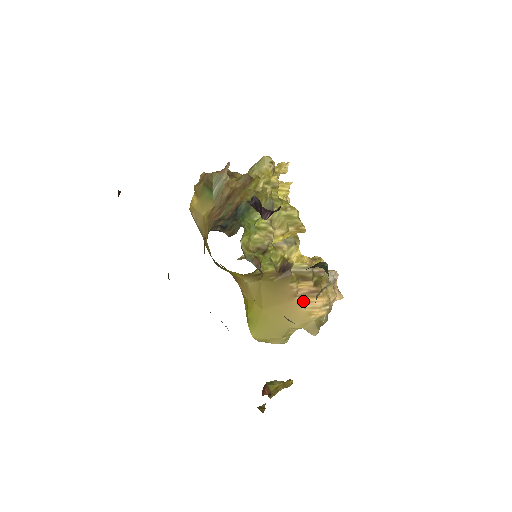
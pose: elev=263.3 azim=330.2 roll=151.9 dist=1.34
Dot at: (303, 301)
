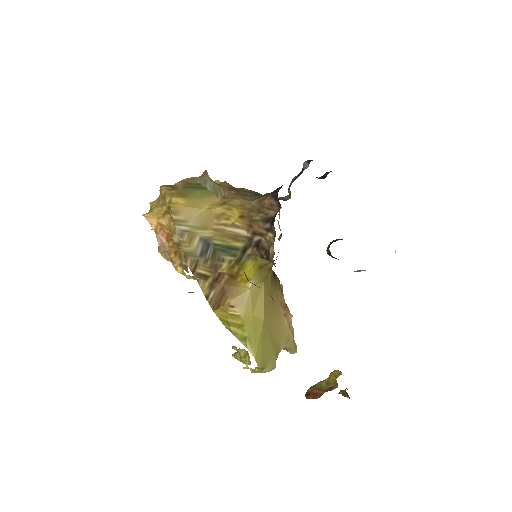
Dot at: (285, 313)
